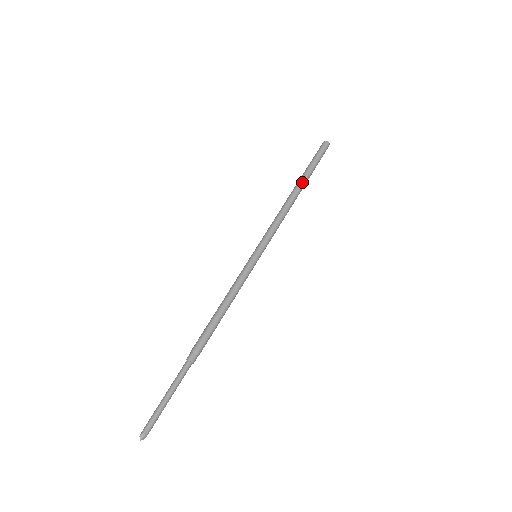
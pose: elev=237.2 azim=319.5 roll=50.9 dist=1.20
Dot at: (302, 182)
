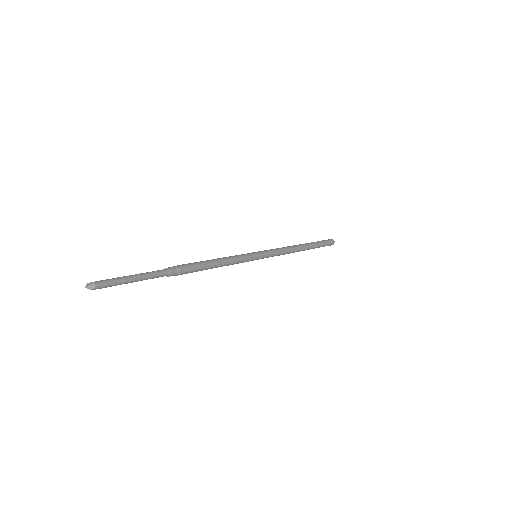
Dot at: (308, 243)
